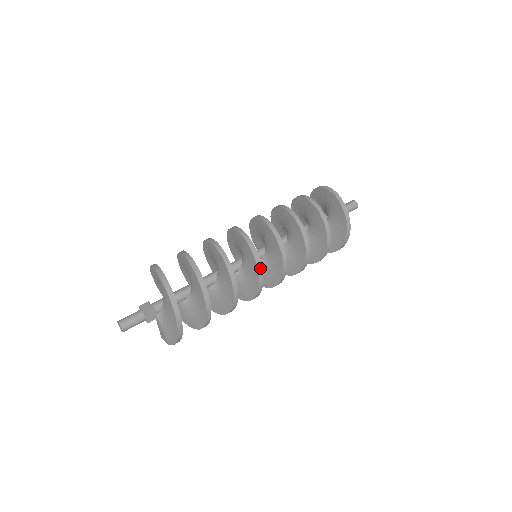
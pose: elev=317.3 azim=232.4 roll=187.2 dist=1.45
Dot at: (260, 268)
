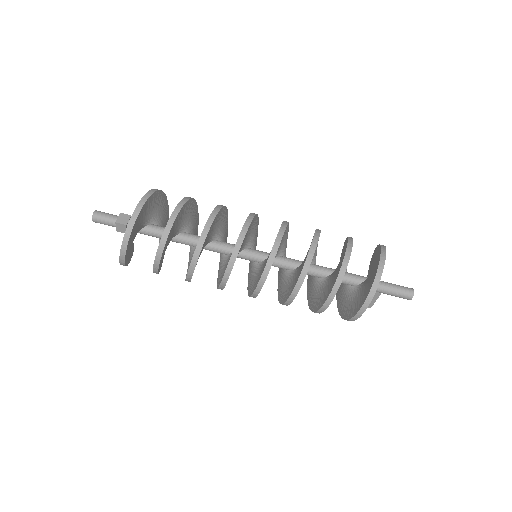
Dot at: (229, 271)
